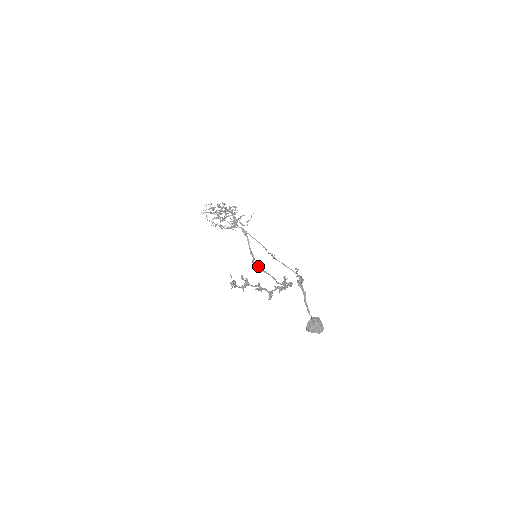
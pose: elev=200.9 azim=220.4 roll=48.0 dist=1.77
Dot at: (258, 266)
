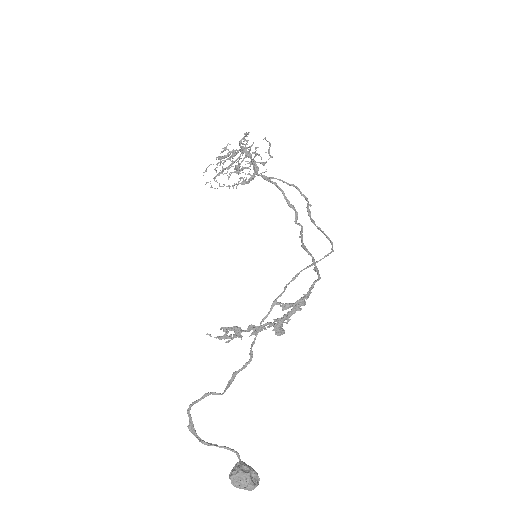
Dot at: (300, 231)
